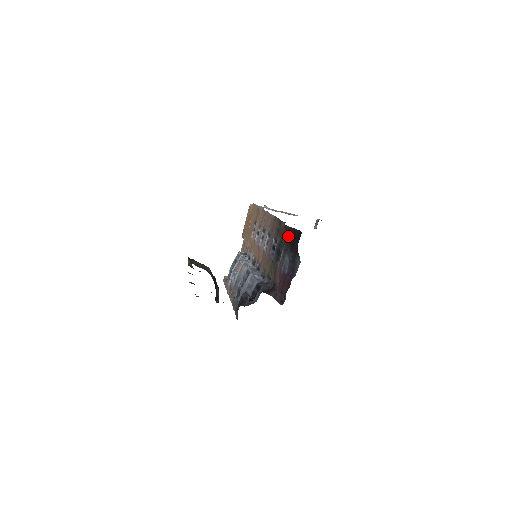
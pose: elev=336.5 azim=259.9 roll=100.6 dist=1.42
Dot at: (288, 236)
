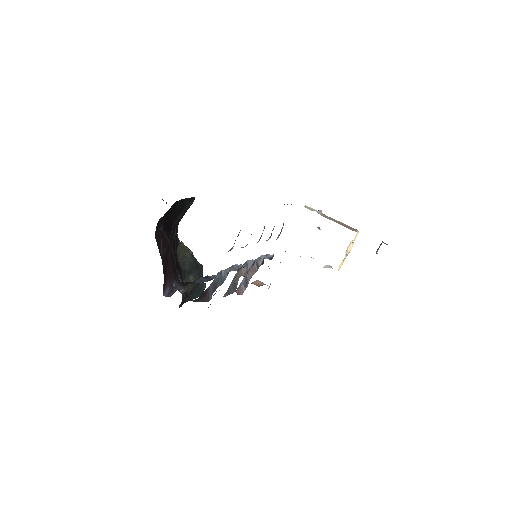
Dot at: occluded
